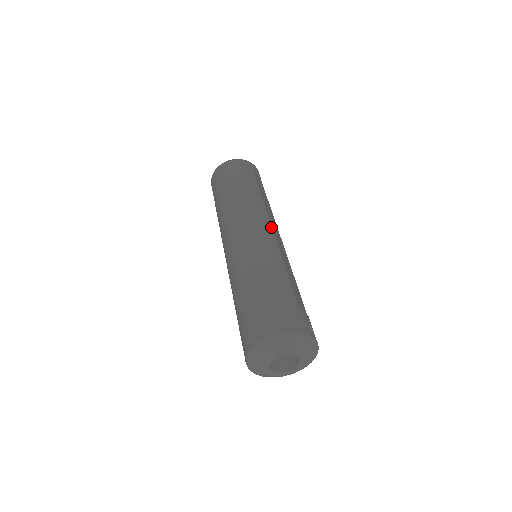
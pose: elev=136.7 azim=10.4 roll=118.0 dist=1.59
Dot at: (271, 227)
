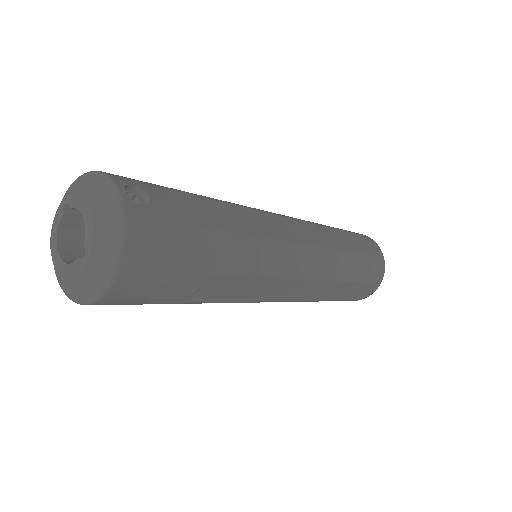
Dot at: (284, 216)
